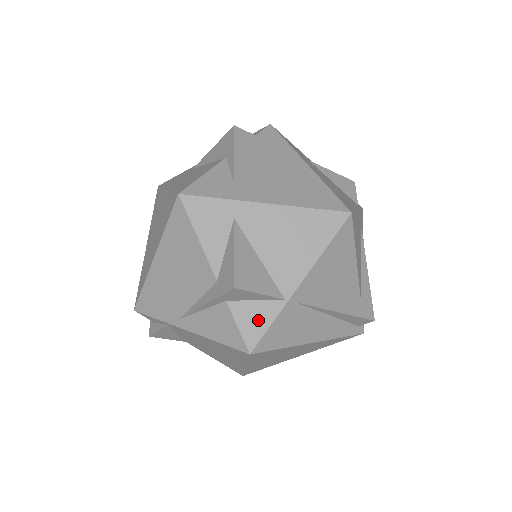
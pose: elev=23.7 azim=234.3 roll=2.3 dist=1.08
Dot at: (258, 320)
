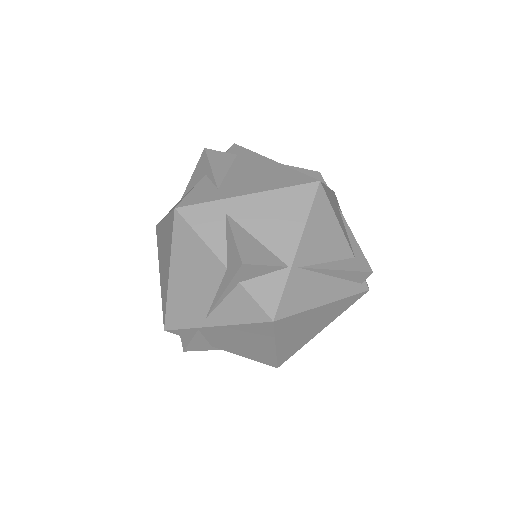
Dot at: (271, 290)
